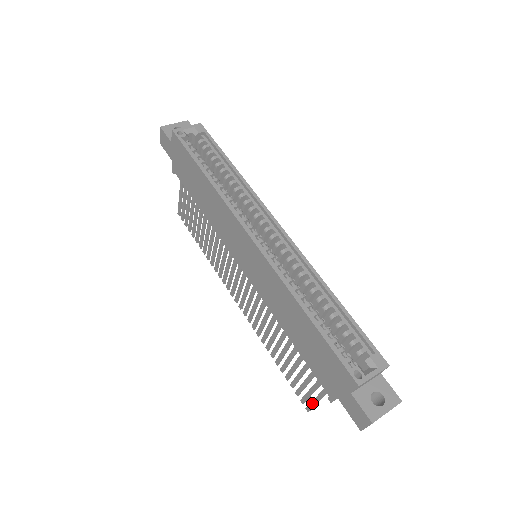
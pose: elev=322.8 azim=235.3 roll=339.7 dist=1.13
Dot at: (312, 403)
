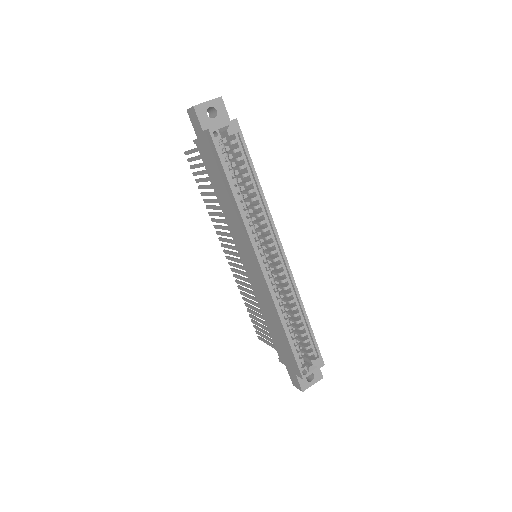
Dot at: (264, 341)
